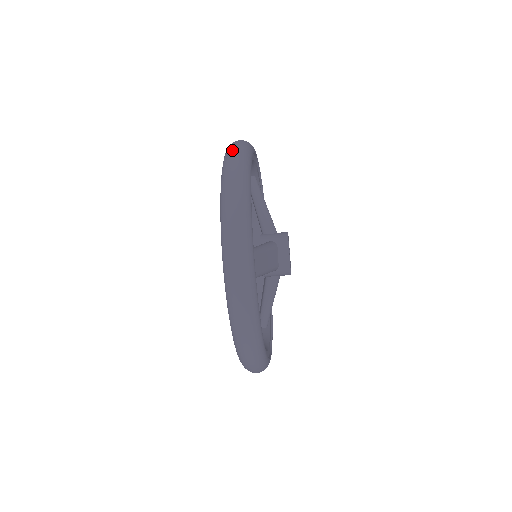
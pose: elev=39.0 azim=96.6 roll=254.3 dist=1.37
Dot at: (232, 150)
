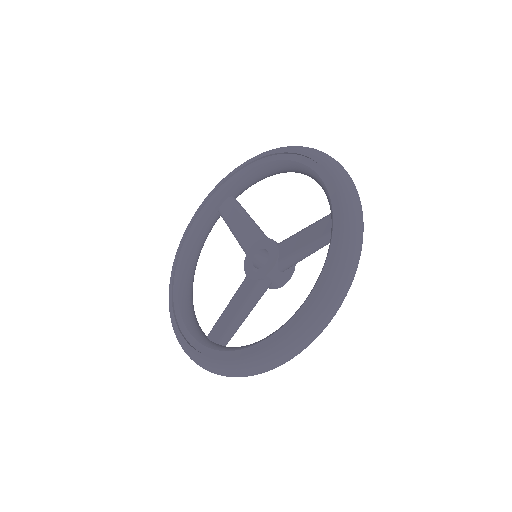
Dot at: occluded
